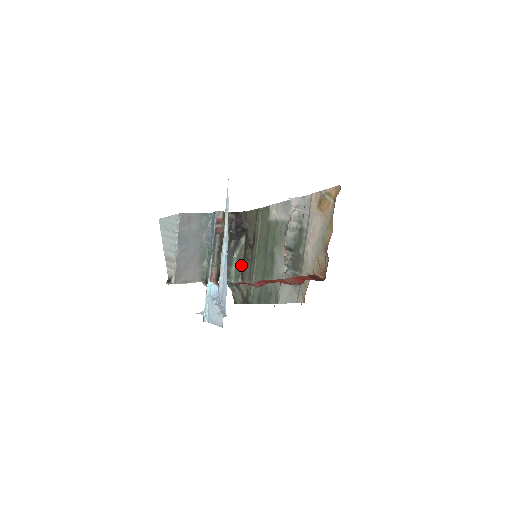
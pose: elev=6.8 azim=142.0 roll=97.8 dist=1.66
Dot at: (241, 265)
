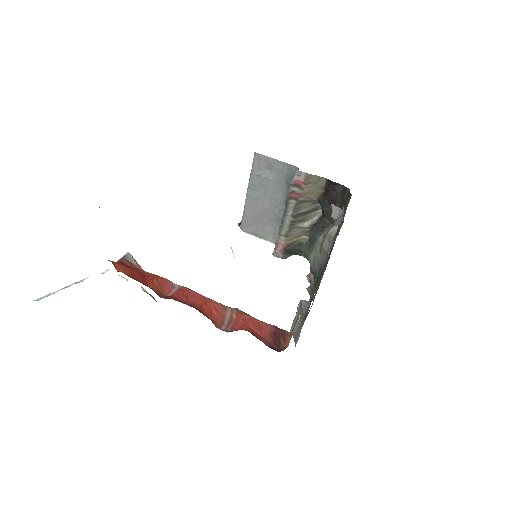
Dot at: occluded
